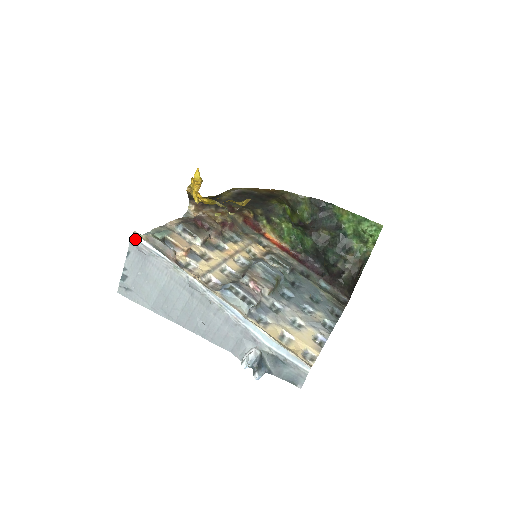
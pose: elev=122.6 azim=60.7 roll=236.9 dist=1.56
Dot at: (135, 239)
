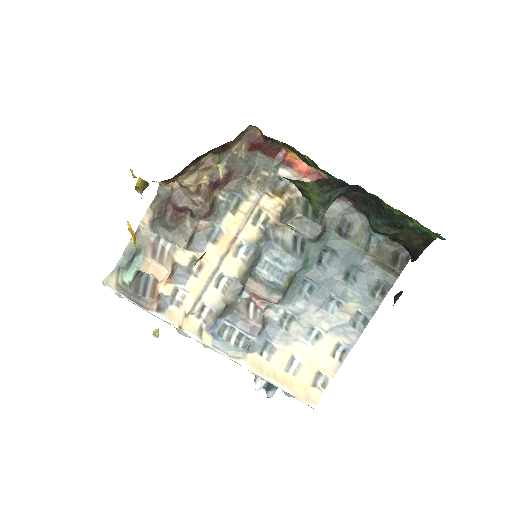
Dot at: (108, 288)
